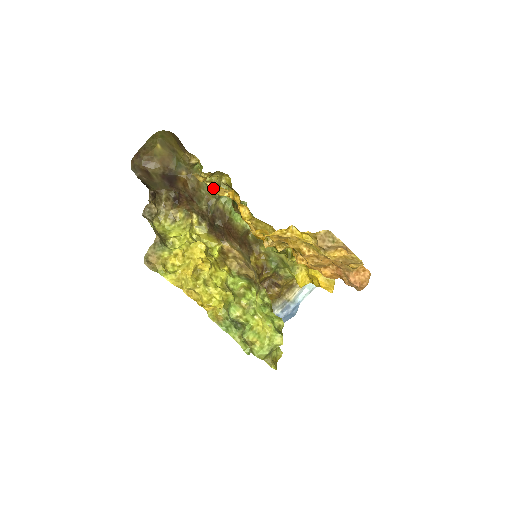
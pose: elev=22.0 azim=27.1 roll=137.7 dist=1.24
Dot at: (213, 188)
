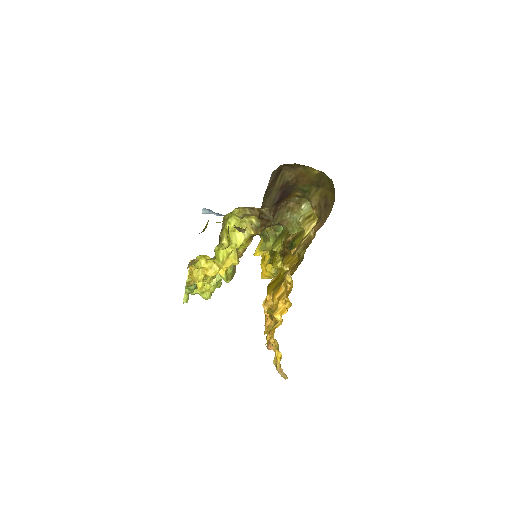
Dot at: (288, 279)
